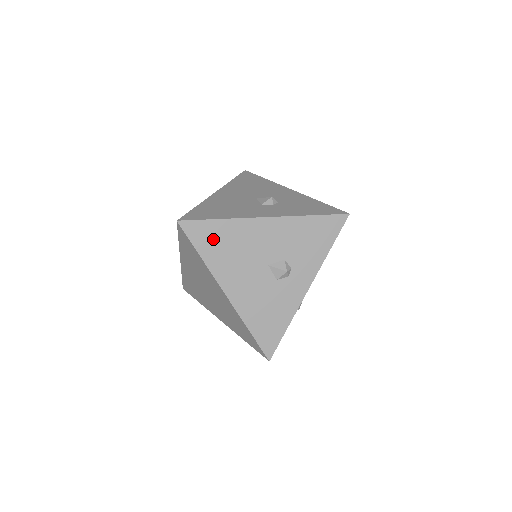
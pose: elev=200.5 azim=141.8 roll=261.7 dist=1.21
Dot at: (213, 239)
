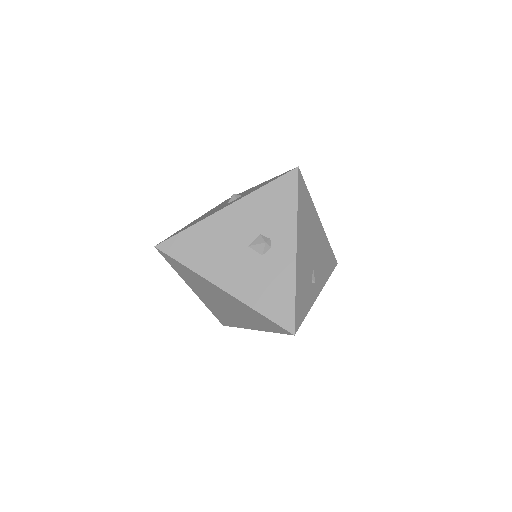
Dot at: (190, 247)
